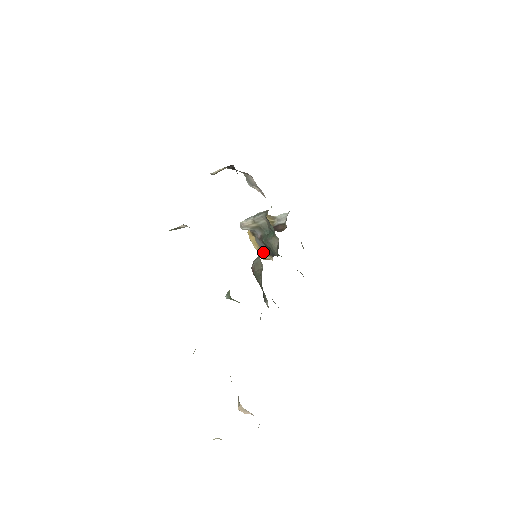
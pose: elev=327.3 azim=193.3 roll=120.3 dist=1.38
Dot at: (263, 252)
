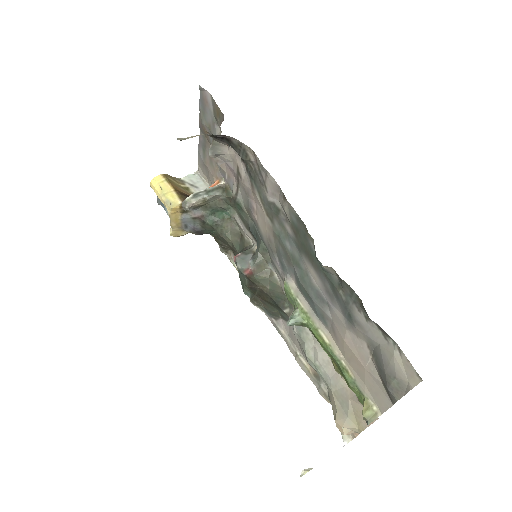
Dot at: (181, 229)
